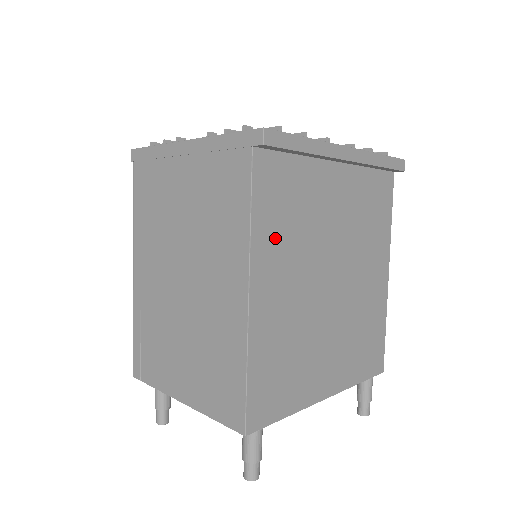
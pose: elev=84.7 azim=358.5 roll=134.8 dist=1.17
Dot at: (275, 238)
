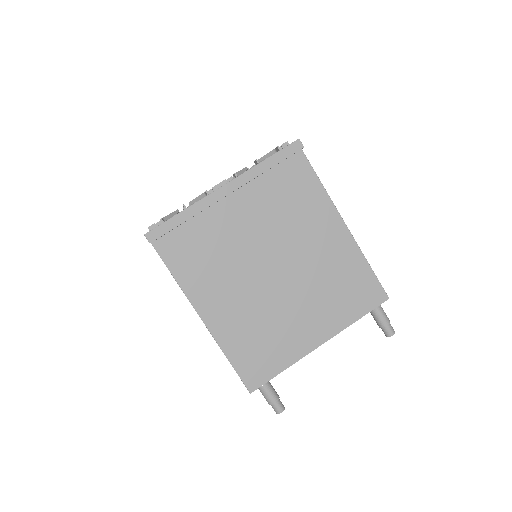
Dot at: (202, 278)
